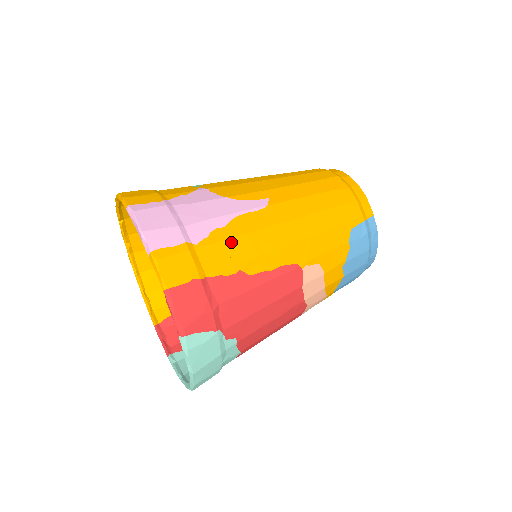
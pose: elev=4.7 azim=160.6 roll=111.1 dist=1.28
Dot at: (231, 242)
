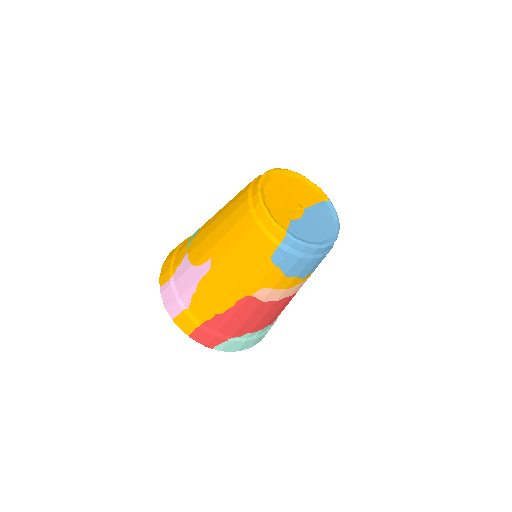
Dot at: (202, 301)
